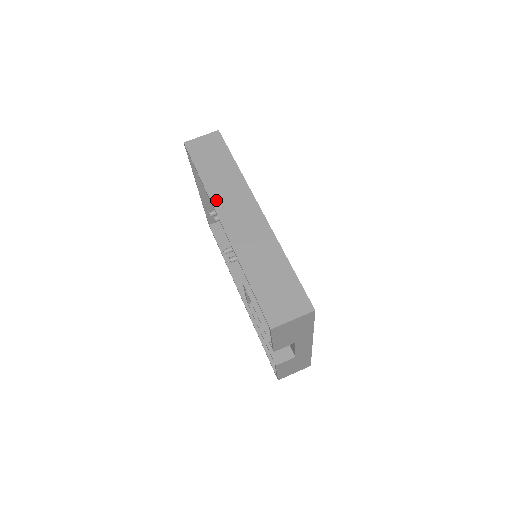
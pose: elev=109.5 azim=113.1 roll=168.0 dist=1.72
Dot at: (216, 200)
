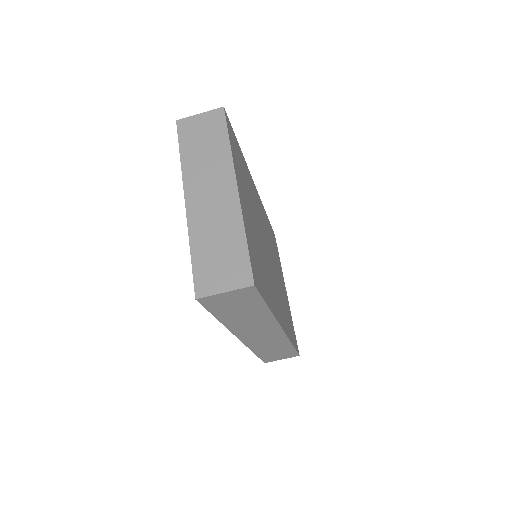
Dot at: (237, 331)
